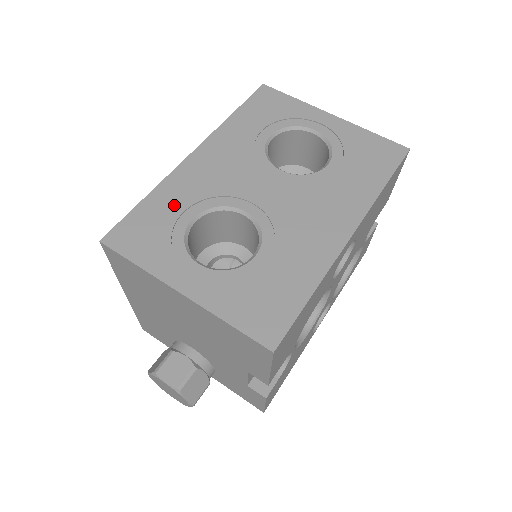
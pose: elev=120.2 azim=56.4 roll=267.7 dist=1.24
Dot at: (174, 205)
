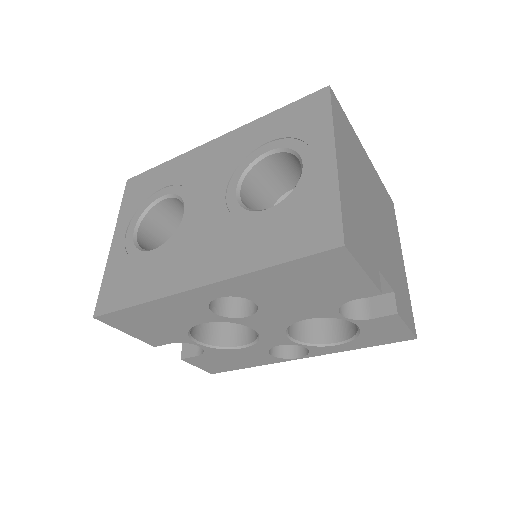
Dot at: (167, 178)
